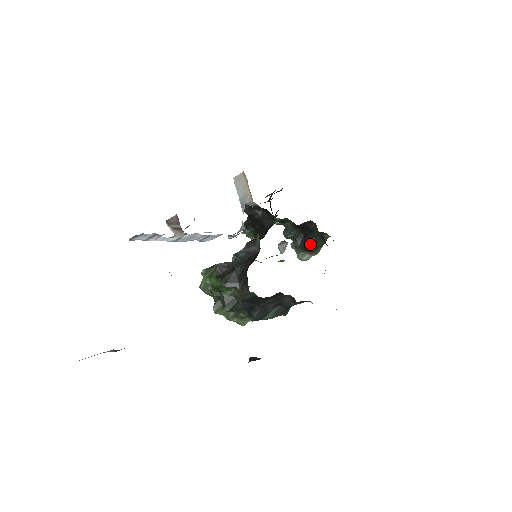
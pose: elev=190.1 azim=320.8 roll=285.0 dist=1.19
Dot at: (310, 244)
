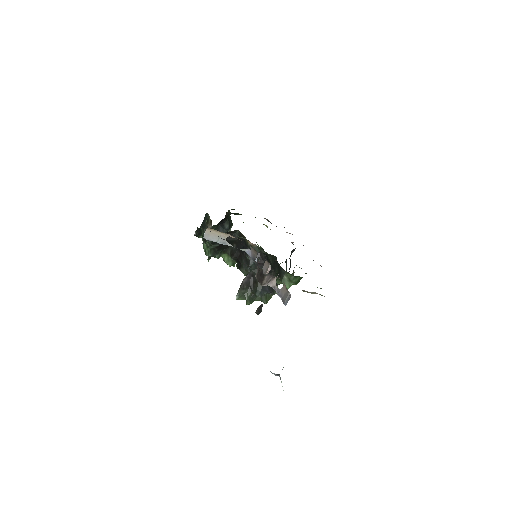
Dot at: (229, 225)
